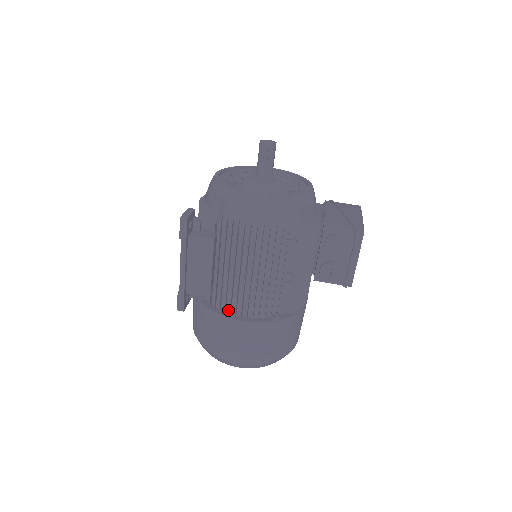
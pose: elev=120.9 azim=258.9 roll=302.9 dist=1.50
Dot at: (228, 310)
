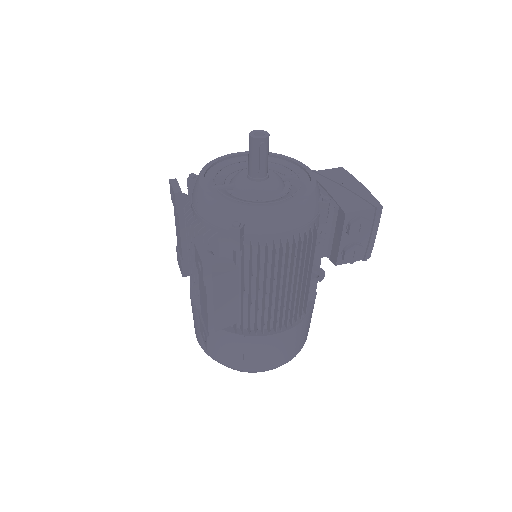
Dot at: (258, 328)
